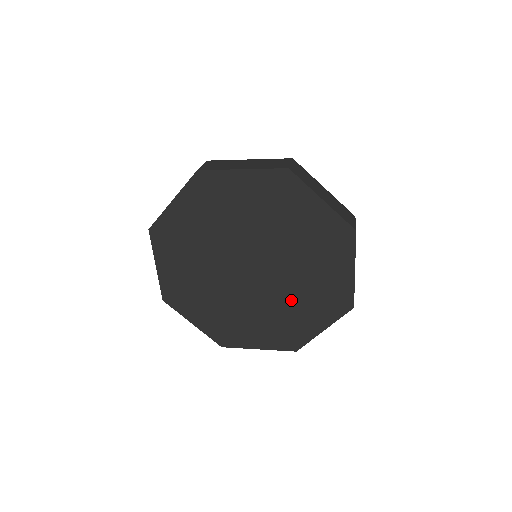
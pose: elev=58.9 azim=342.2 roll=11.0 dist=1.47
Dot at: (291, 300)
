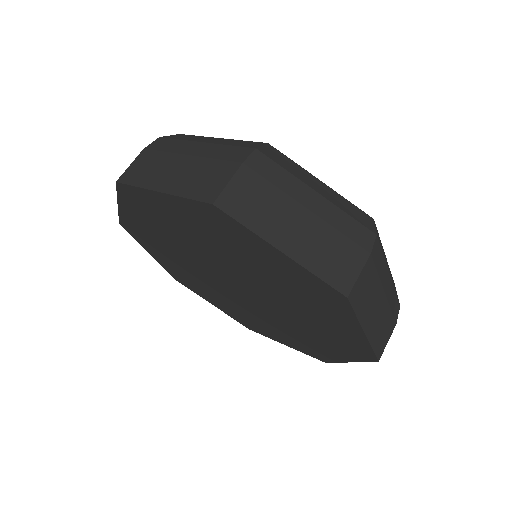
Dot at: (266, 320)
